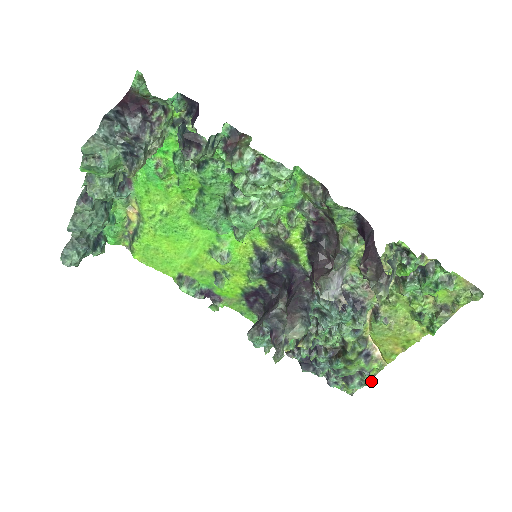
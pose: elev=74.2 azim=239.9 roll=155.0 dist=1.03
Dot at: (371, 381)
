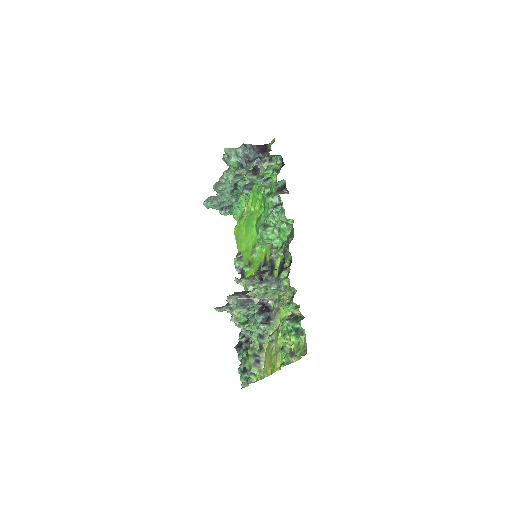
Dot at: (250, 382)
